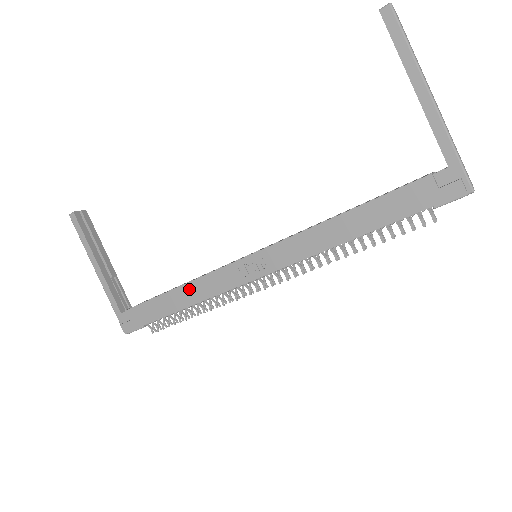
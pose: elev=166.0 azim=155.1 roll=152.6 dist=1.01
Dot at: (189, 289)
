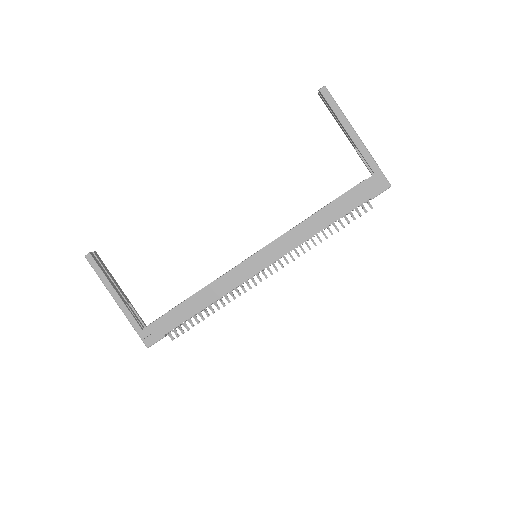
Dot at: (207, 292)
